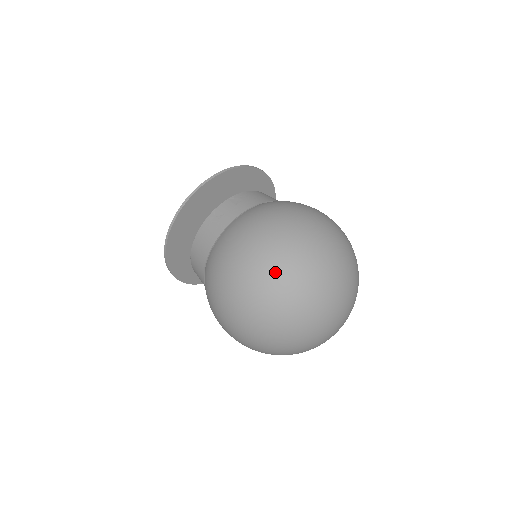
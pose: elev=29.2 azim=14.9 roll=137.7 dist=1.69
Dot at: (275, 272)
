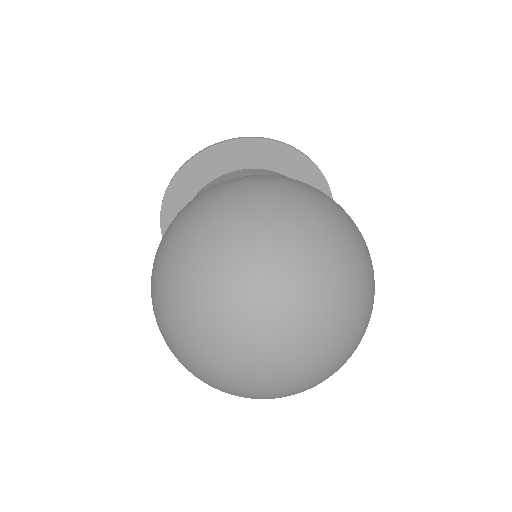
Dot at: (271, 212)
